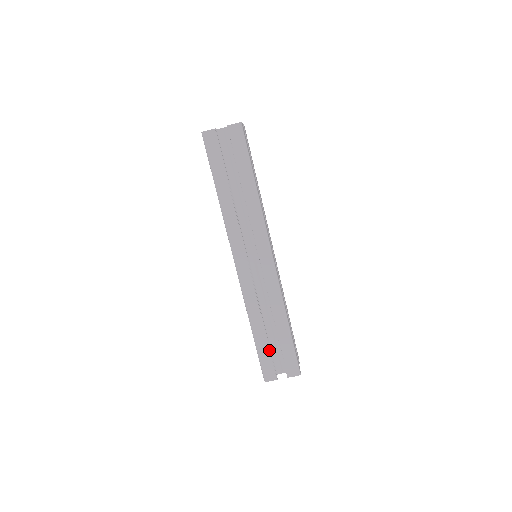
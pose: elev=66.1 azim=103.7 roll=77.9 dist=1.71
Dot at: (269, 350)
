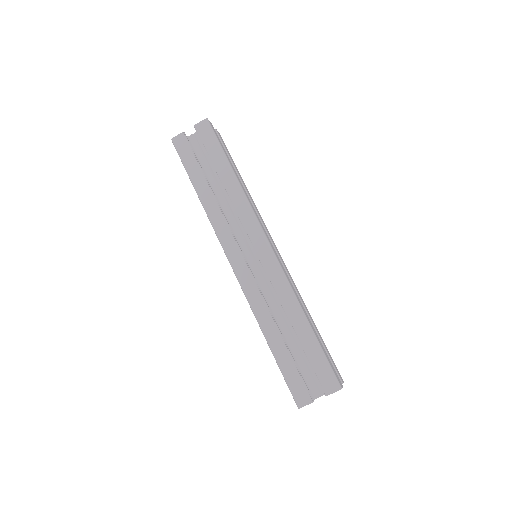
Dot at: (293, 362)
